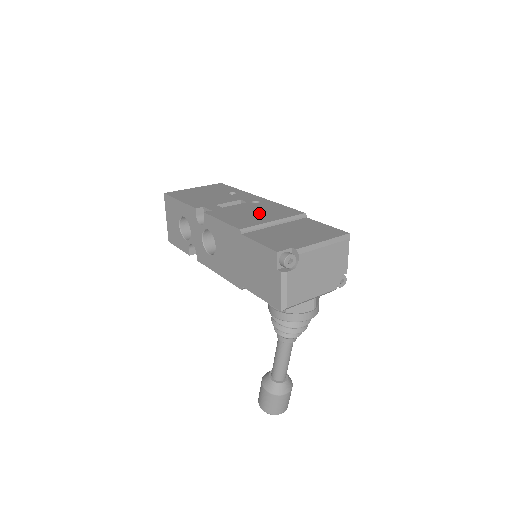
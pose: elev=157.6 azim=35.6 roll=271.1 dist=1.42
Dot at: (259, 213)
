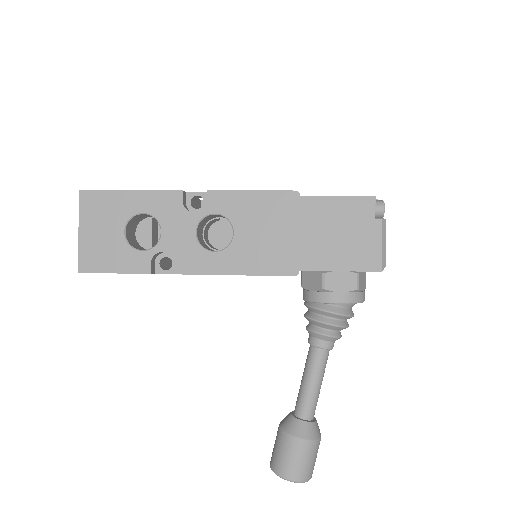
Dot at: occluded
